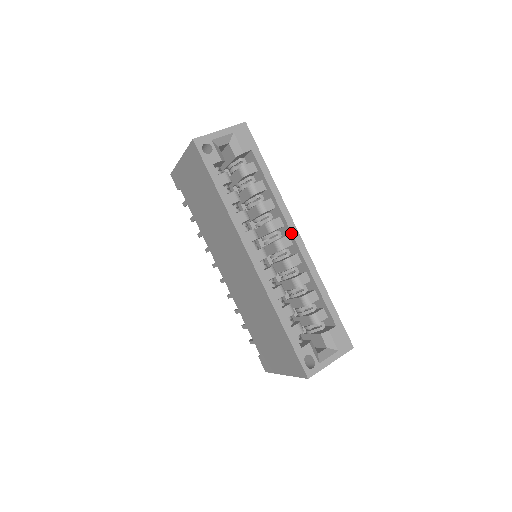
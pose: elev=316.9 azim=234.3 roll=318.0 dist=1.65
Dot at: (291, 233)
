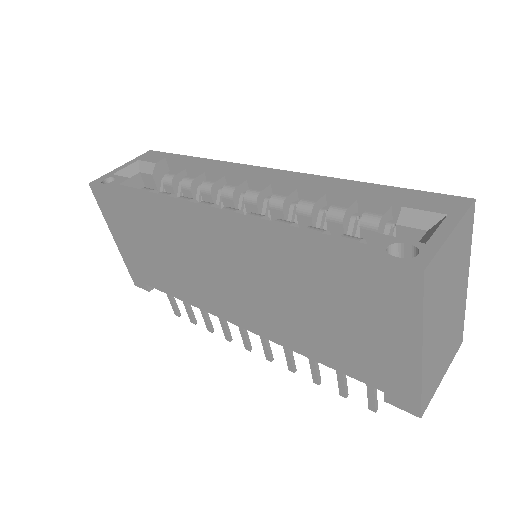
Dot at: (255, 173)
